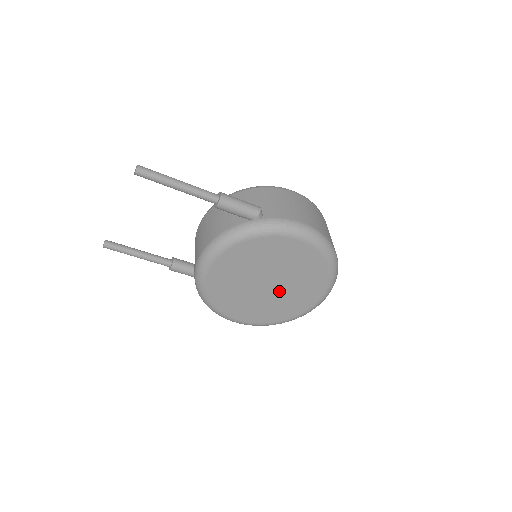
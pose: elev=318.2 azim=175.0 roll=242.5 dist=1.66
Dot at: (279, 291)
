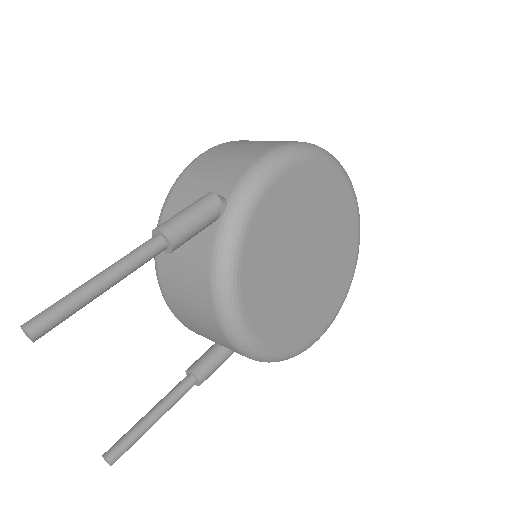
Dot at: (322, 252)
